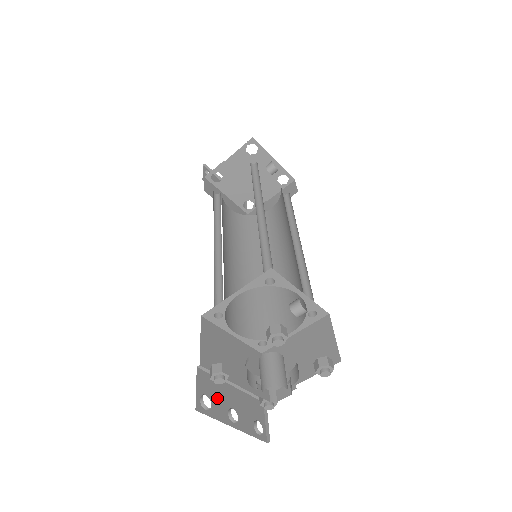
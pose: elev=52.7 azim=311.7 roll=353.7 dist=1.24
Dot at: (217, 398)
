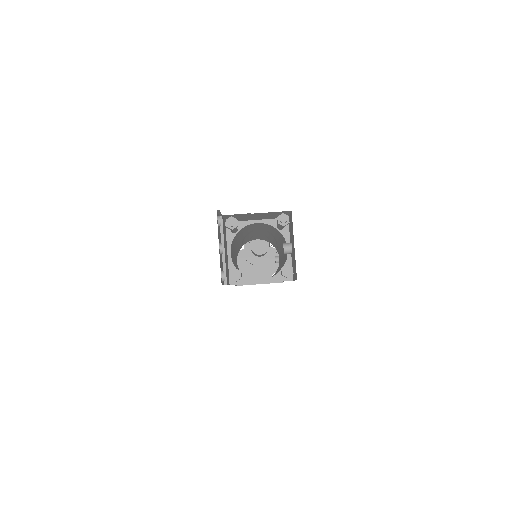
Dot at: (219, 233)
